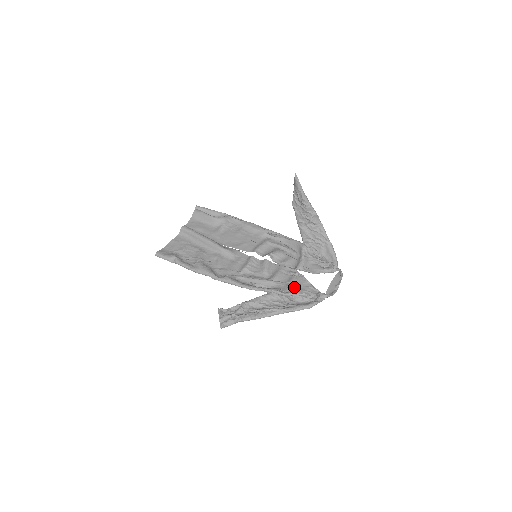
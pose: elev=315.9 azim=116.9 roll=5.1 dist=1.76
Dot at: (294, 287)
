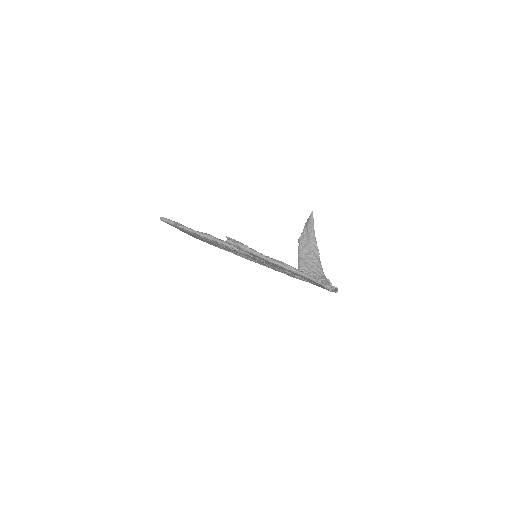
Dot at: (293, 274)
